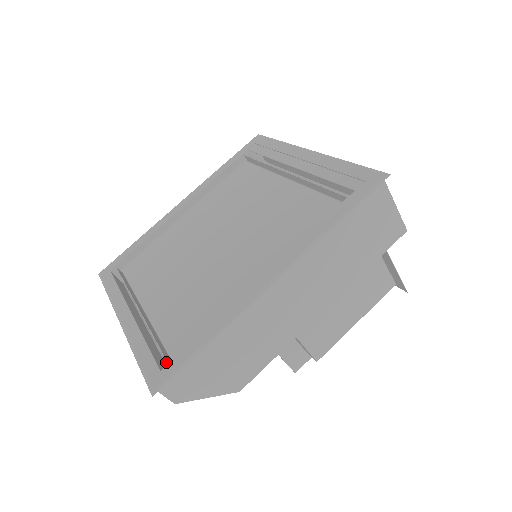
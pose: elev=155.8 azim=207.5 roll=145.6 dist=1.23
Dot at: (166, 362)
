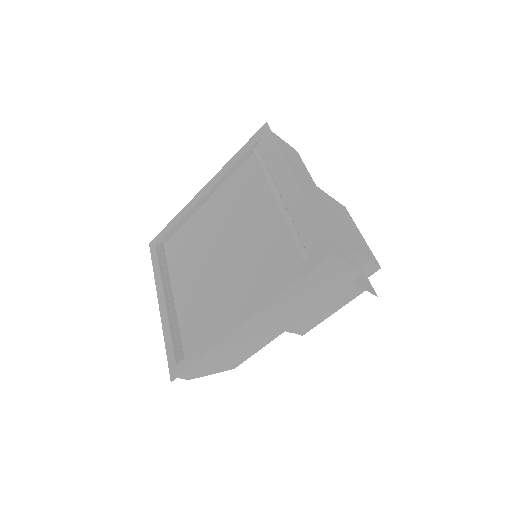
Dot at: occluded
